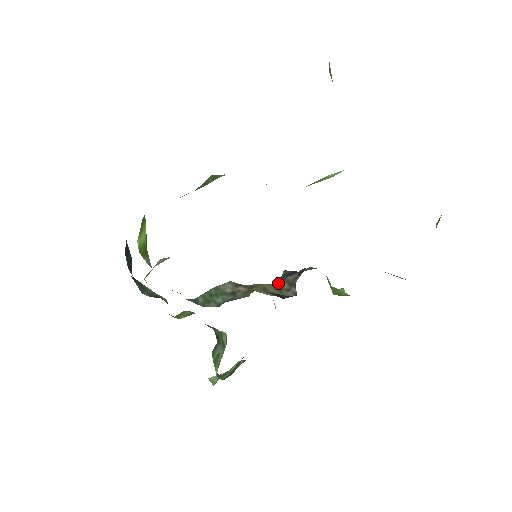
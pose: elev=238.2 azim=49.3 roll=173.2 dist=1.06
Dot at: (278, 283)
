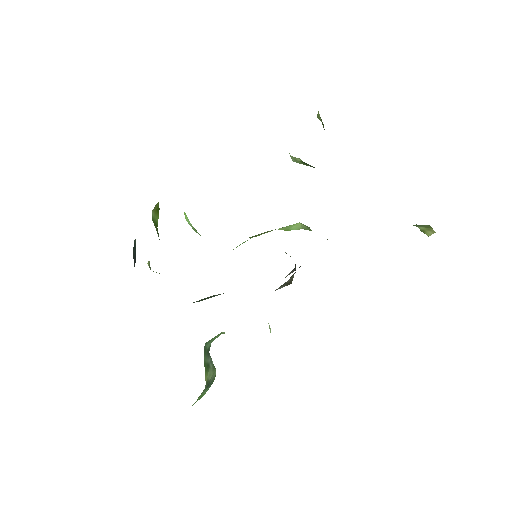
Dot at: (275, 290)
